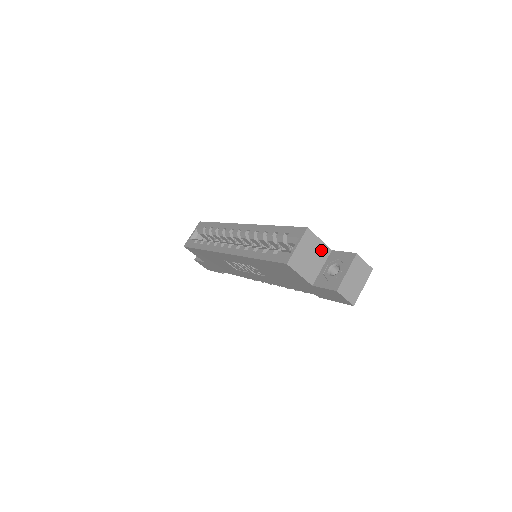
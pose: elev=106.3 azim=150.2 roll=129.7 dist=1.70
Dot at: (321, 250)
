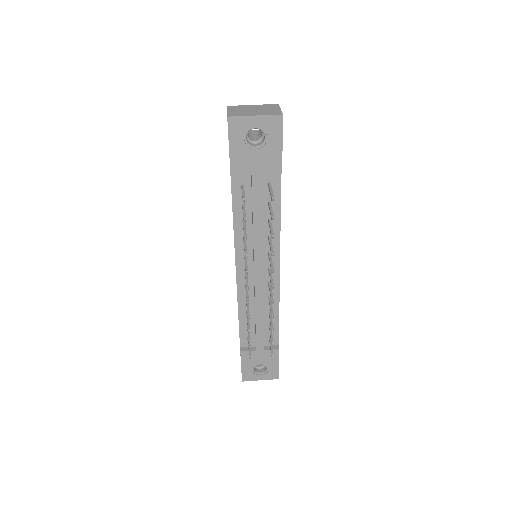
Dot at: occluded
